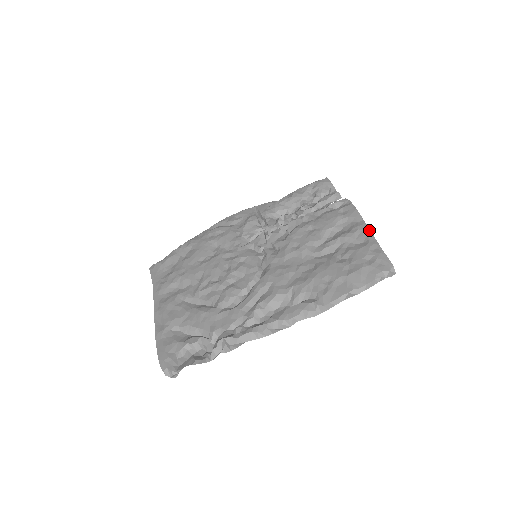
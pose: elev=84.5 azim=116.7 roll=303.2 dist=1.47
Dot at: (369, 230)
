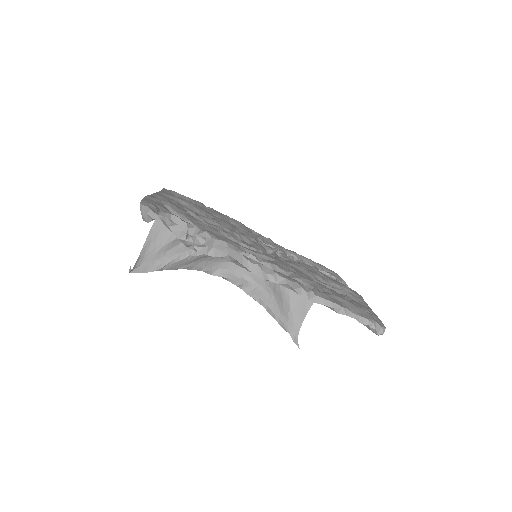
Dot at: occluded
